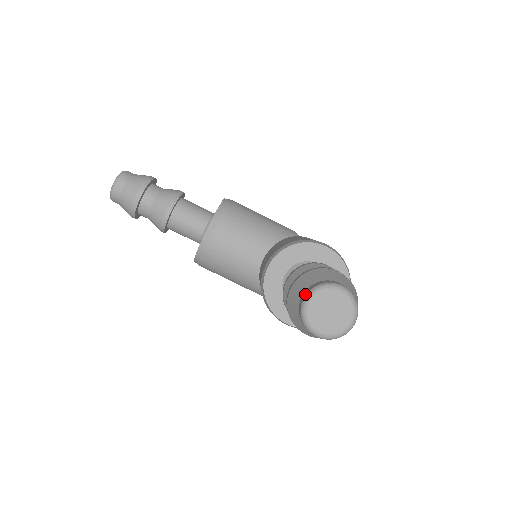
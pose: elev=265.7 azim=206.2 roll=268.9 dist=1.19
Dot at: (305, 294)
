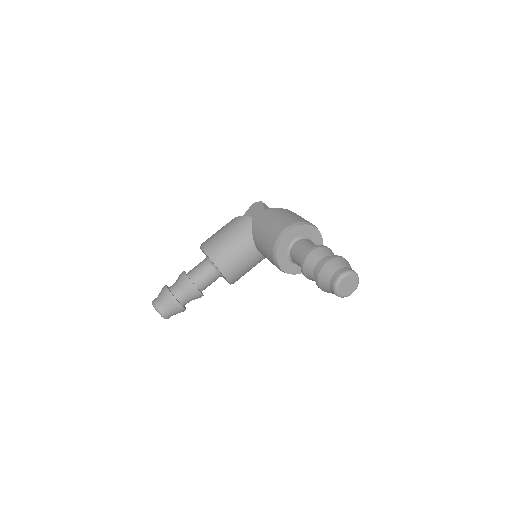
Dot at: (333, 292)
